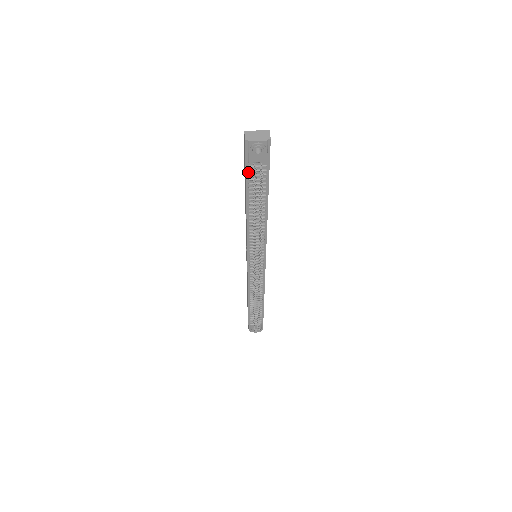
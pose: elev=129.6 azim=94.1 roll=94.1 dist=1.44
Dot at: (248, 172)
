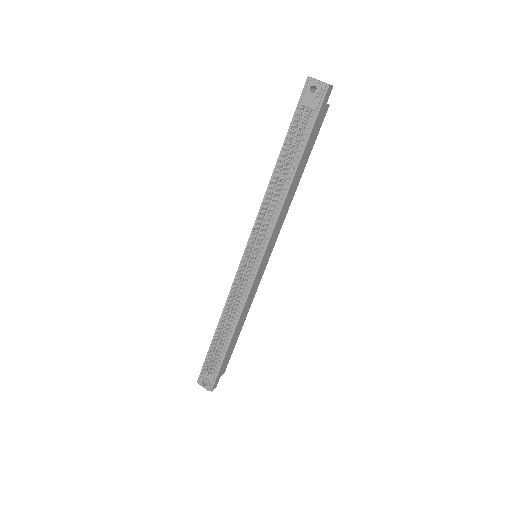
Dot at: (295, 118)
